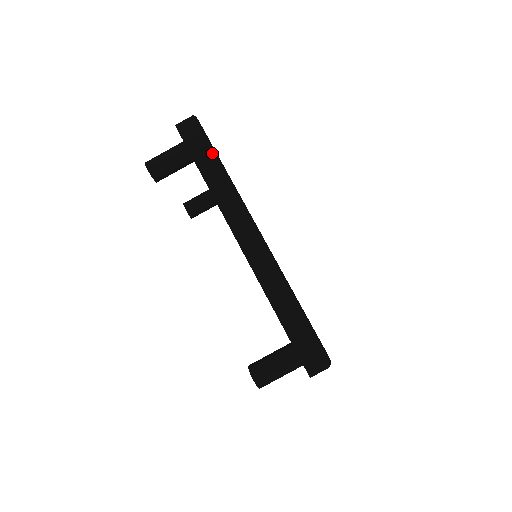
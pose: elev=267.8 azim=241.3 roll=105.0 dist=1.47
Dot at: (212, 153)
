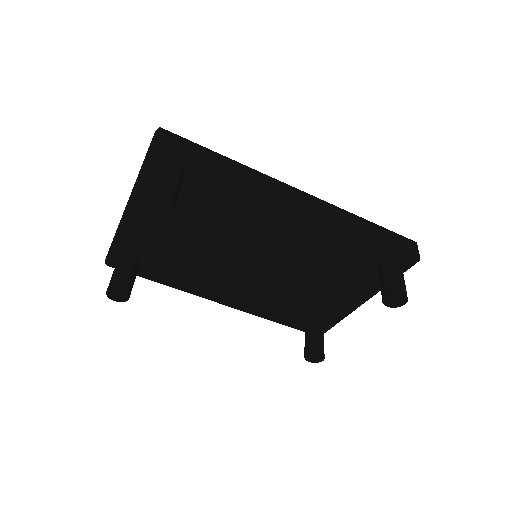
Dot at: occluded
